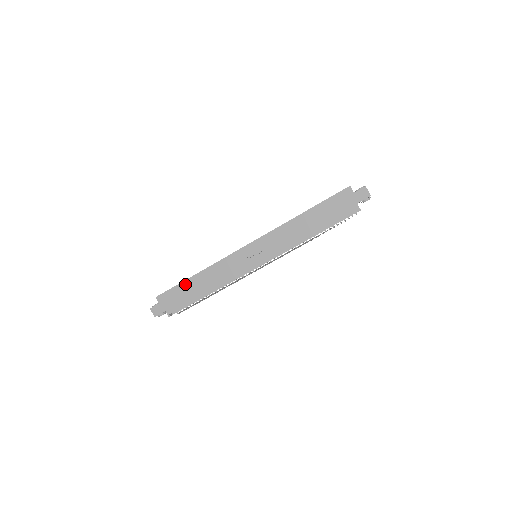
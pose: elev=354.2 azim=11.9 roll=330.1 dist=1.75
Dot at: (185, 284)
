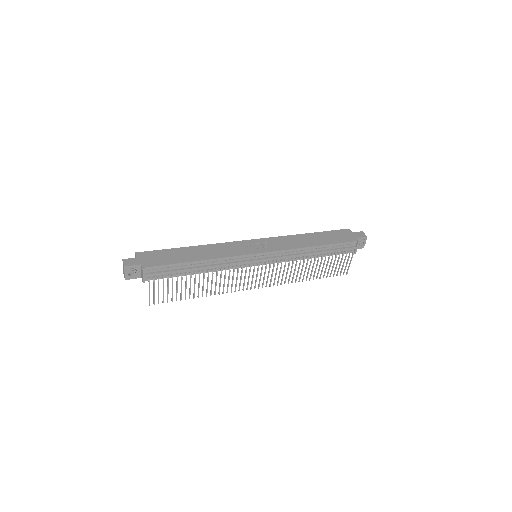
Dot at: (176, 250)
